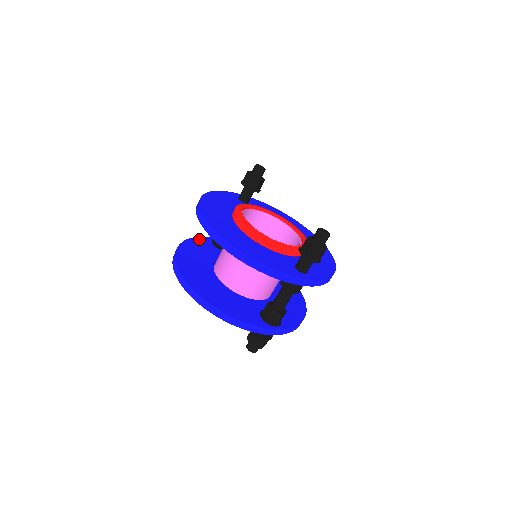
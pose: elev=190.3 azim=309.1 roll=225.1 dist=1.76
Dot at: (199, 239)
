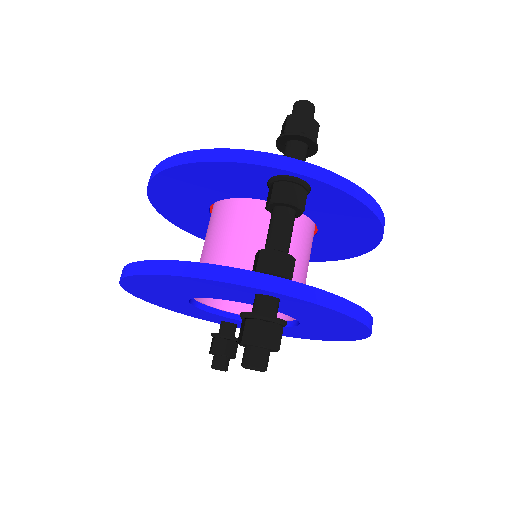
Dot at: occluded
